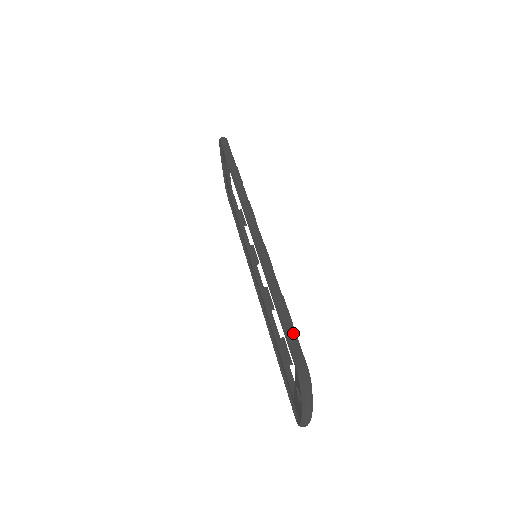
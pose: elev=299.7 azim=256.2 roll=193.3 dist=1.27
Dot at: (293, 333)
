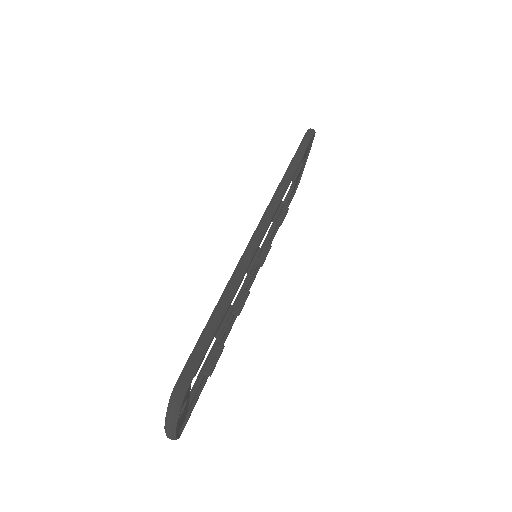
Dot at: (205, 345)
